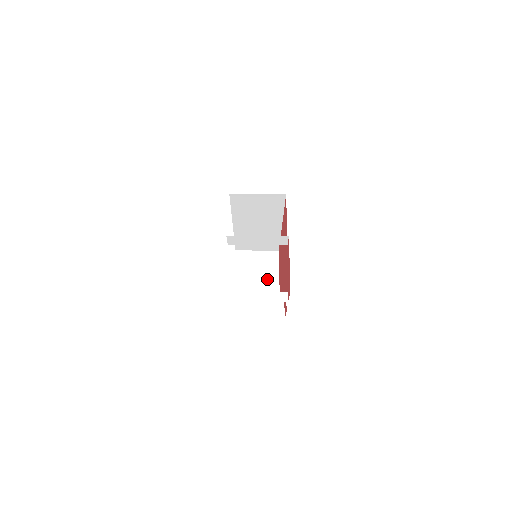
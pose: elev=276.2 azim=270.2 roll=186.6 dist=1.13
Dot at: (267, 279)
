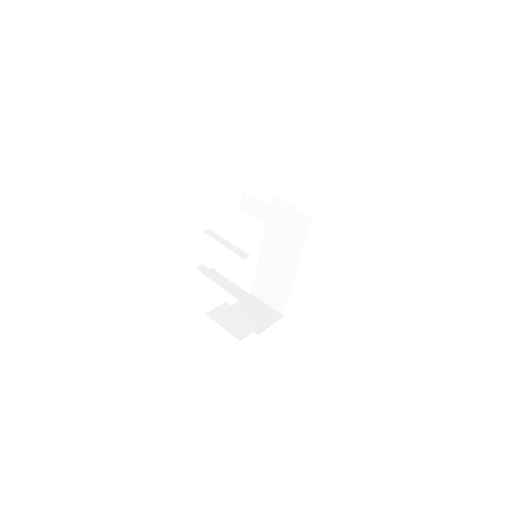
Dot at: (255, 323)
